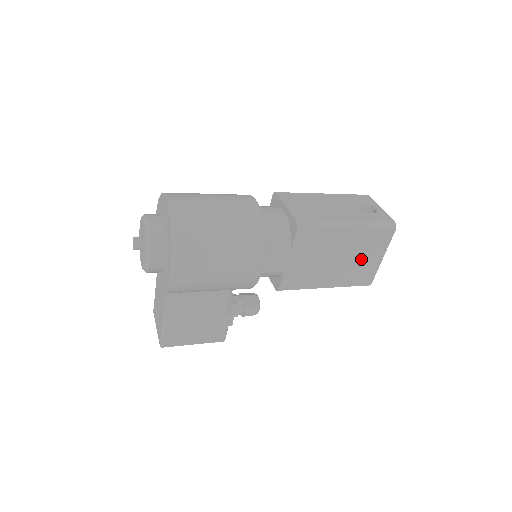
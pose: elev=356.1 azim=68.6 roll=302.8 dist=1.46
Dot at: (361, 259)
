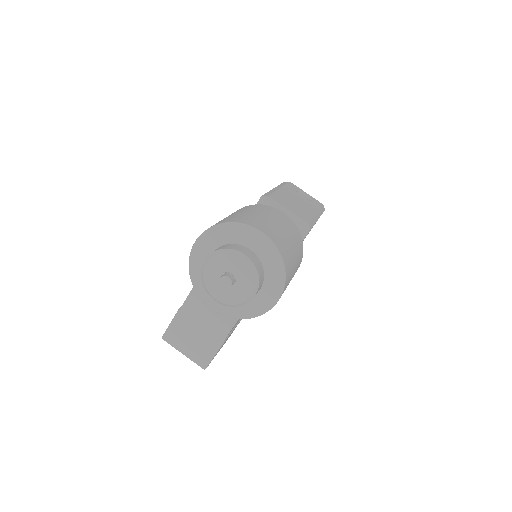
Dot at: occluded
